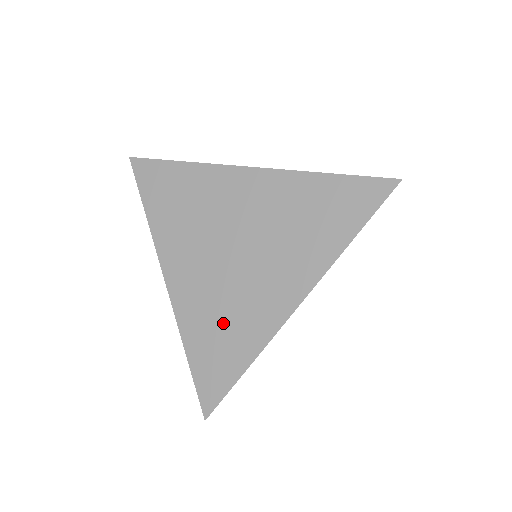
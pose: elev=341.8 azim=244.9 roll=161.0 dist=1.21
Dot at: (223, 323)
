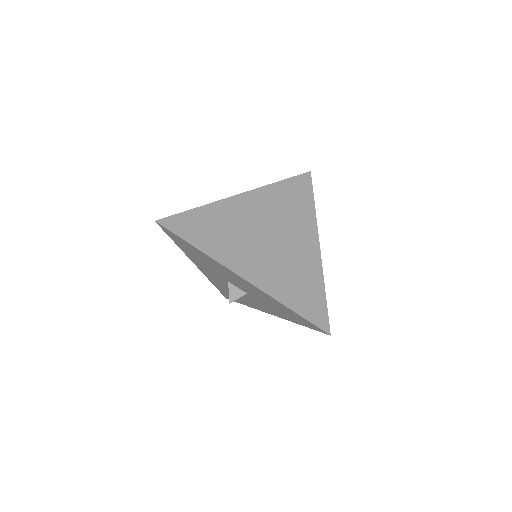
Dot at: (295, 278)
